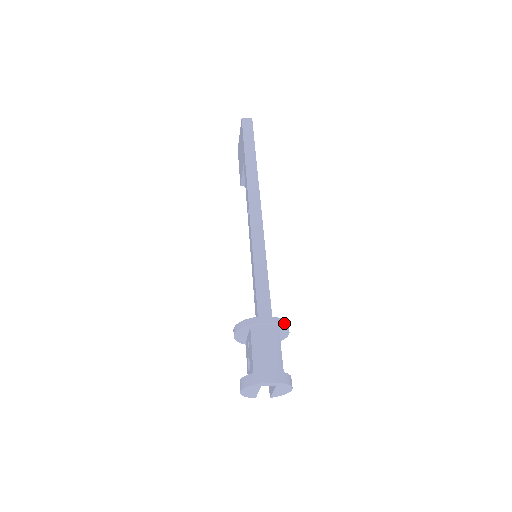
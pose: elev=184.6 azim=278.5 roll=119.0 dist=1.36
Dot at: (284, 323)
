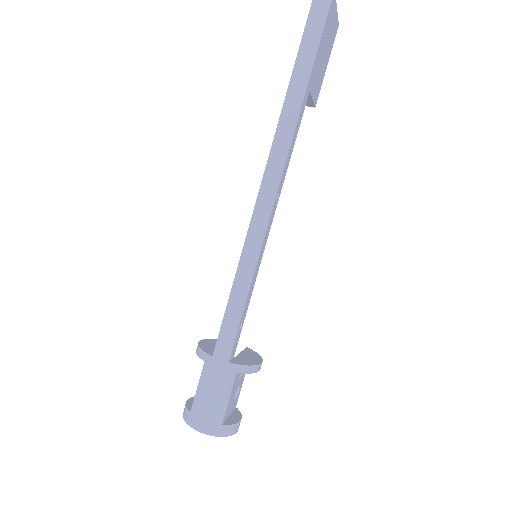
Dot at: (245, 369)
